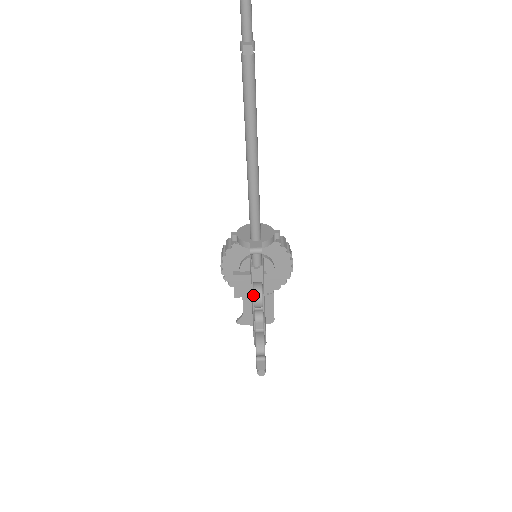
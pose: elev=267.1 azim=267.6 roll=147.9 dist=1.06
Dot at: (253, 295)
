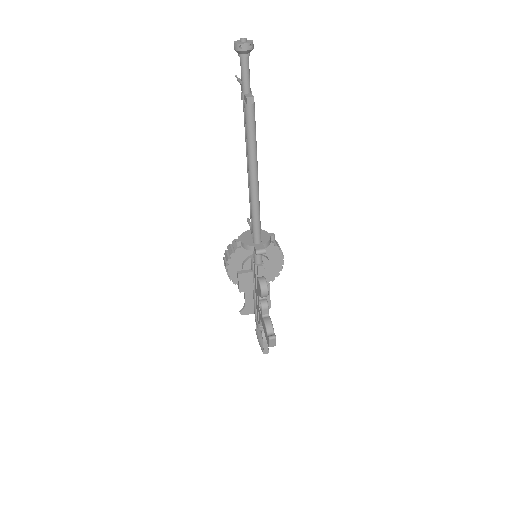
Dot at: (260, 288)
